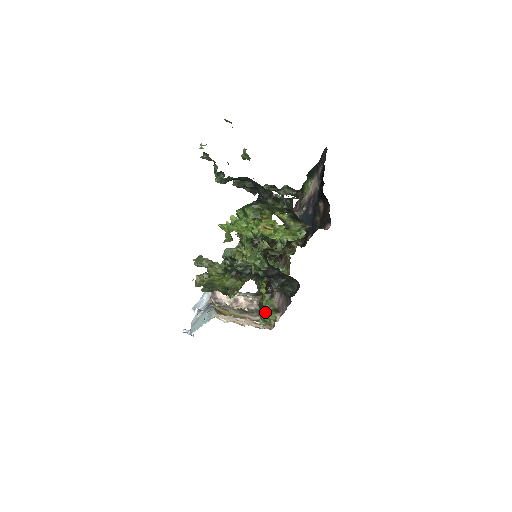
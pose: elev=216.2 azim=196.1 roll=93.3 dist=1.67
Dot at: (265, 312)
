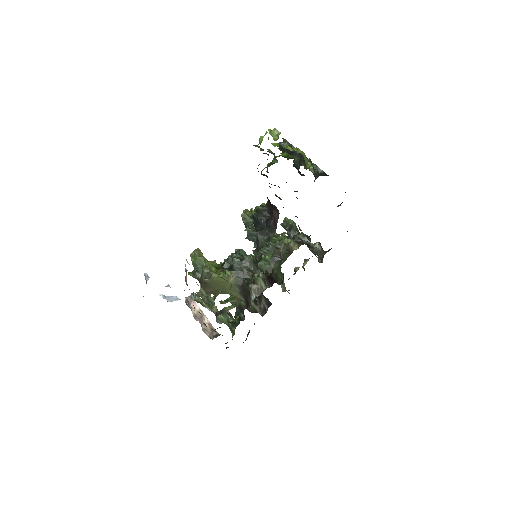
Dot at: (222, 301)
